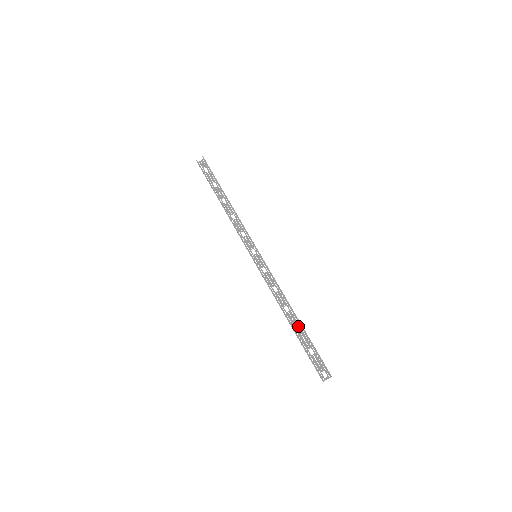
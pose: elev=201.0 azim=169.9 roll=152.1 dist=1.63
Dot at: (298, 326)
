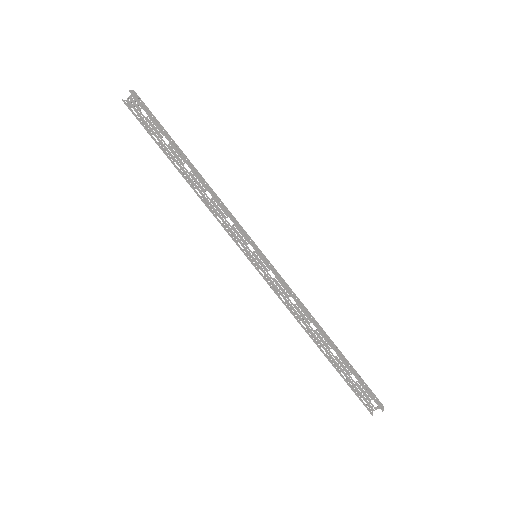
Dot at: occluded
